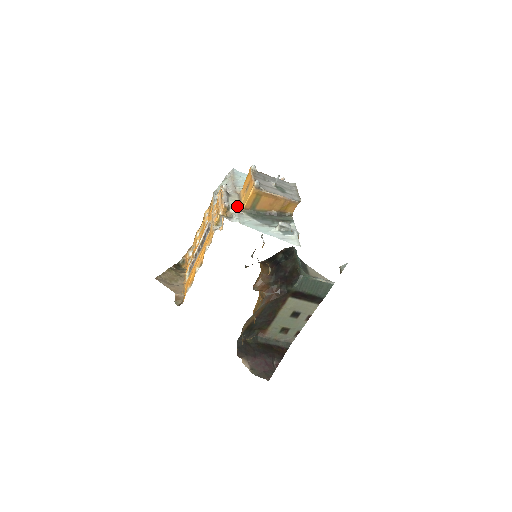
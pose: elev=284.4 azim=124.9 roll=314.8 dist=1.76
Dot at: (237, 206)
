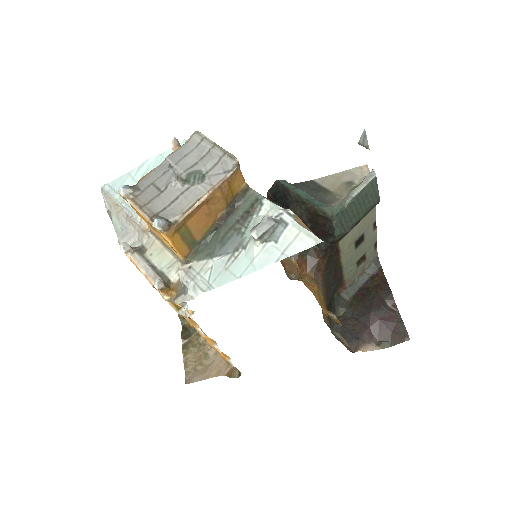
Dot at: (171, 259)
